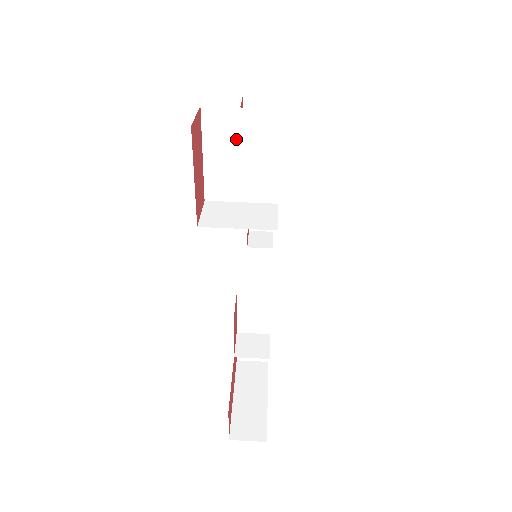
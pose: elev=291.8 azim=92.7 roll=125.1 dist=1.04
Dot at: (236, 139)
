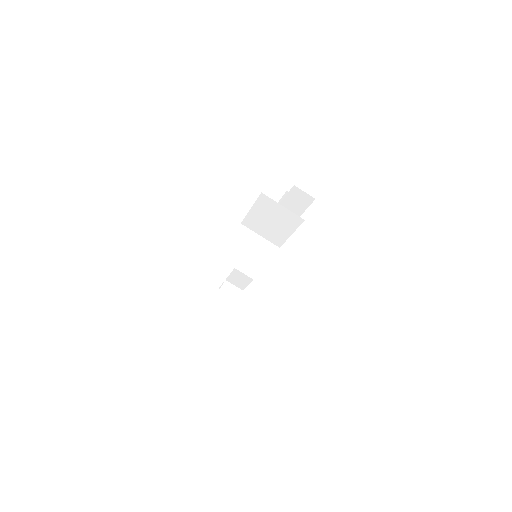
Dot at: (273, 214)
